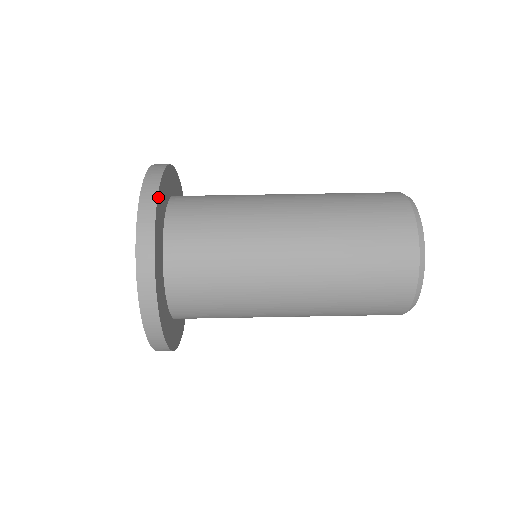
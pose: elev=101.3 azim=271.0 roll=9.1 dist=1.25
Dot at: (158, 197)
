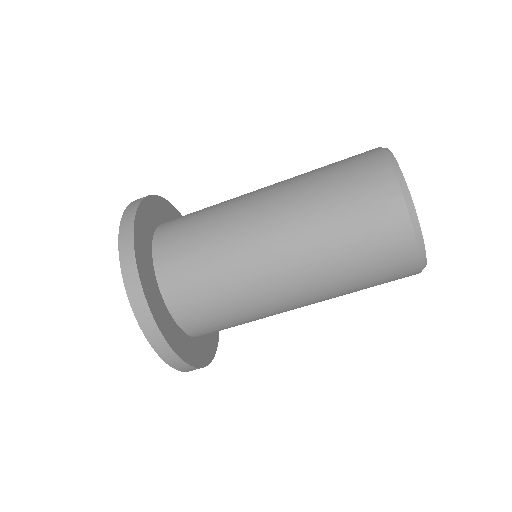
Dot at: (144, 291)
